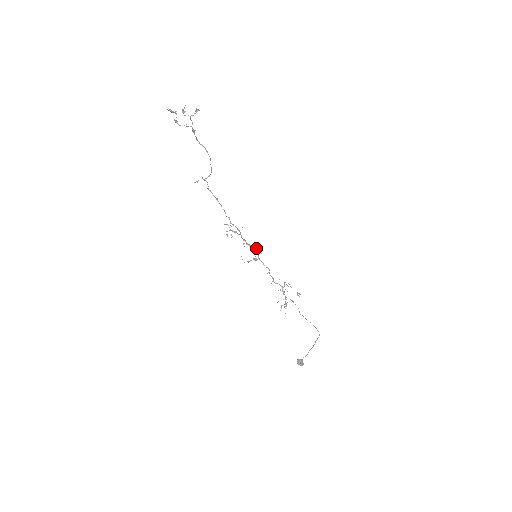
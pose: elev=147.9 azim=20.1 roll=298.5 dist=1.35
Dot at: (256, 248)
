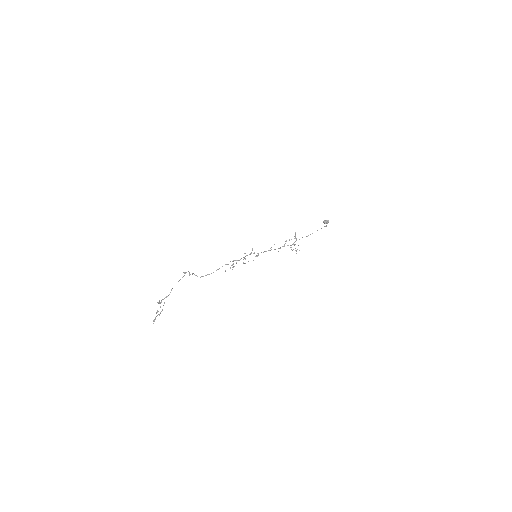
Dot at: occluded
